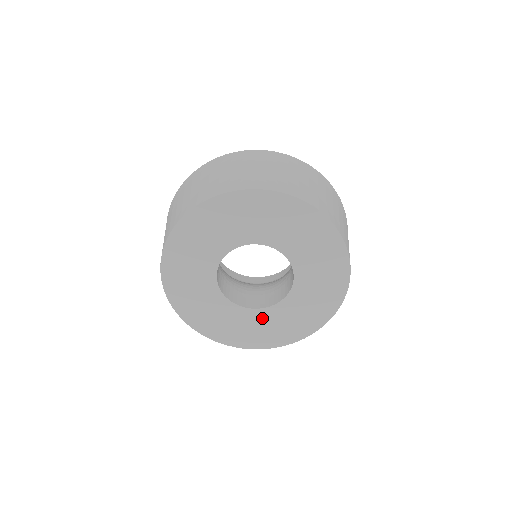
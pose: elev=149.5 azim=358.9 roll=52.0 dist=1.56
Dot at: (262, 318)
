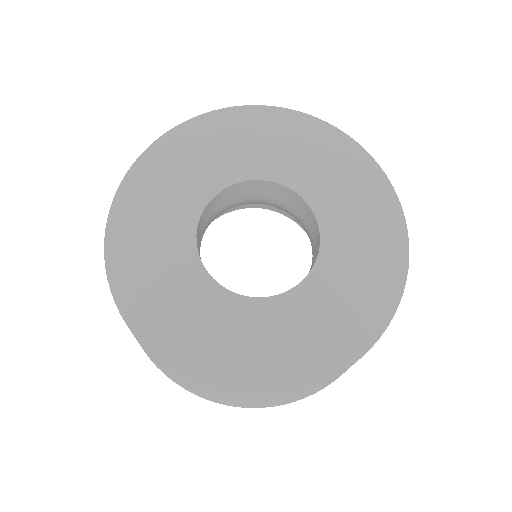
Dot at: (320, 293)
